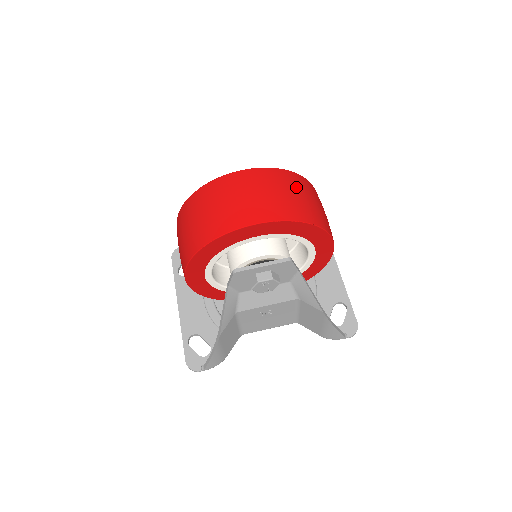
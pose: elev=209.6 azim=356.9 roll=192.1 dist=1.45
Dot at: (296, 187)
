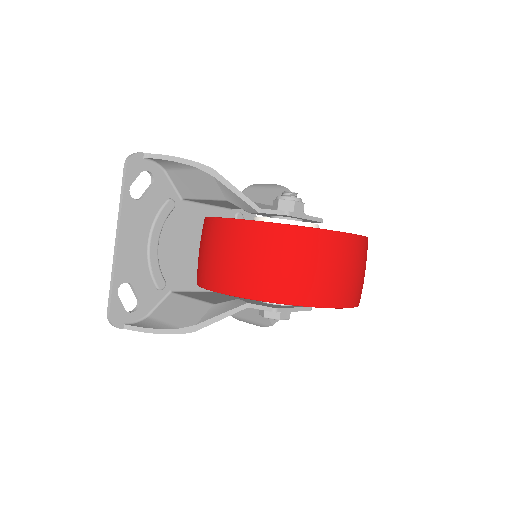
Dot at: occluded
